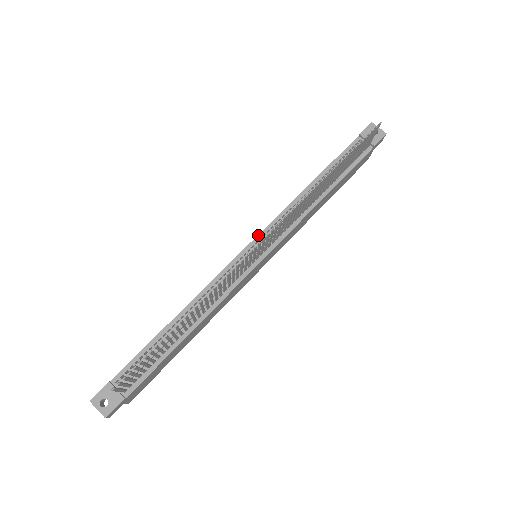
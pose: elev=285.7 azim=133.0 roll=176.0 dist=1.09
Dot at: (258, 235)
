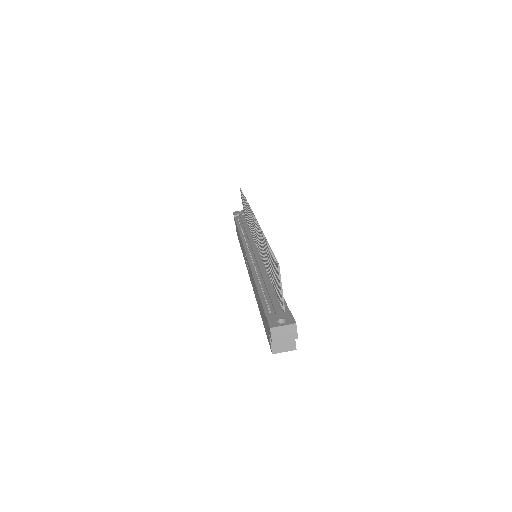
Dot at: (244, 248)
